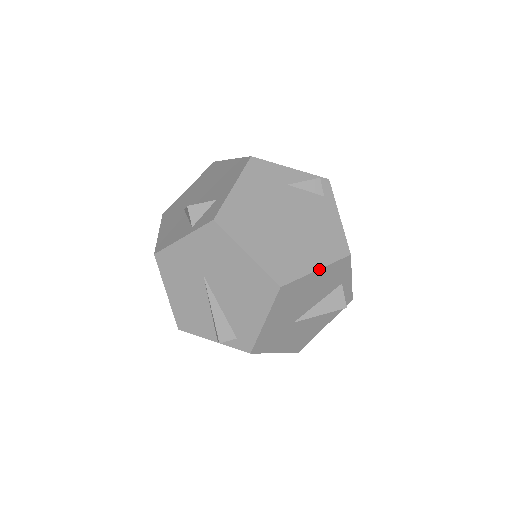
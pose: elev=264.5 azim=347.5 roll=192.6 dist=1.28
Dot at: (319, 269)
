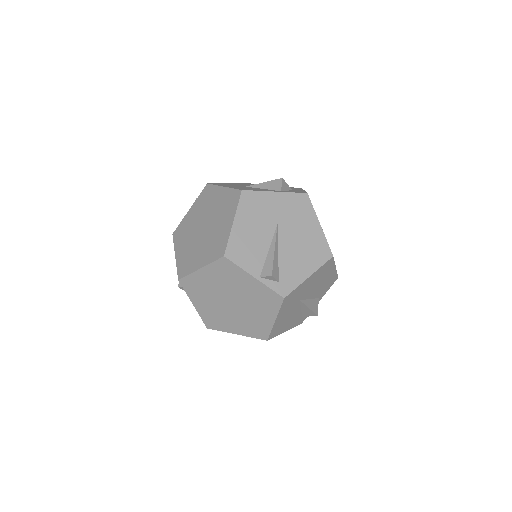
Dot at: occluded
